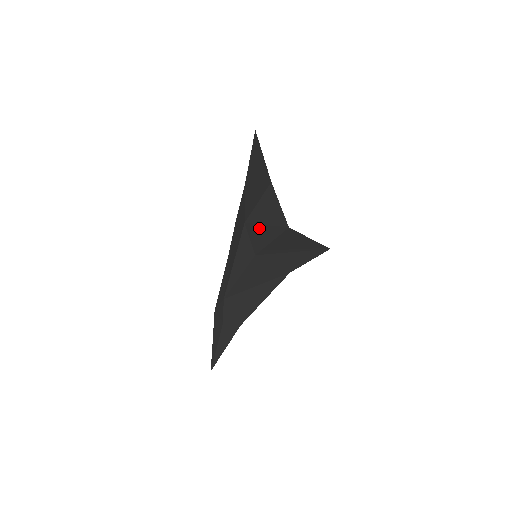
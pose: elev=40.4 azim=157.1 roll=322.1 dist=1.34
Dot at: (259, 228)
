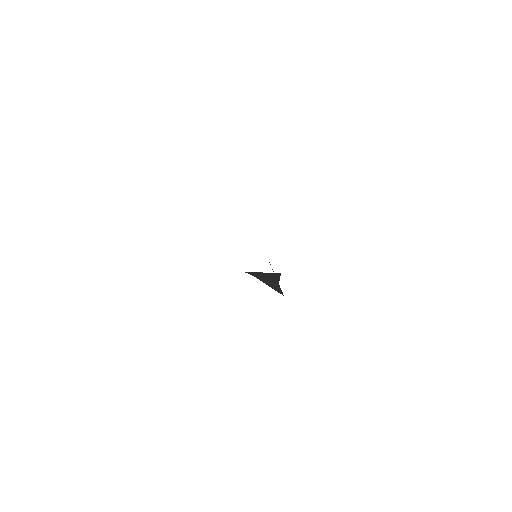
Dot at: occluded
